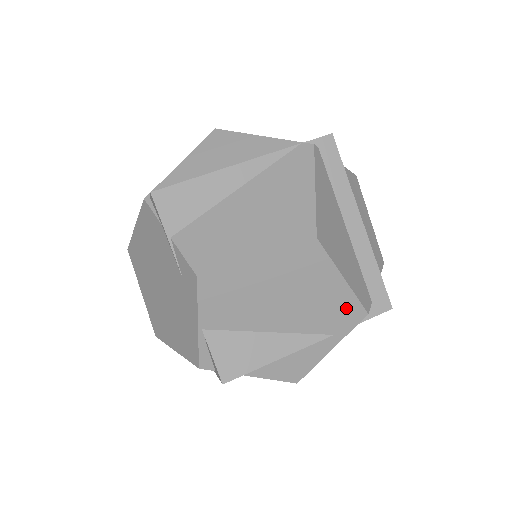
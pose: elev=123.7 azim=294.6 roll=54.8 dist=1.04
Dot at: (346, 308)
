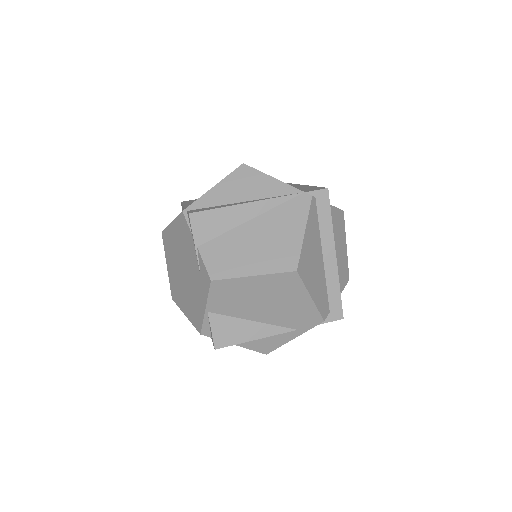
Dot at: (309, 315)
